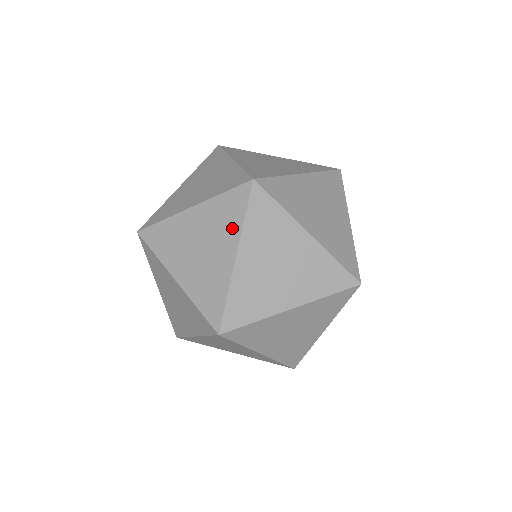
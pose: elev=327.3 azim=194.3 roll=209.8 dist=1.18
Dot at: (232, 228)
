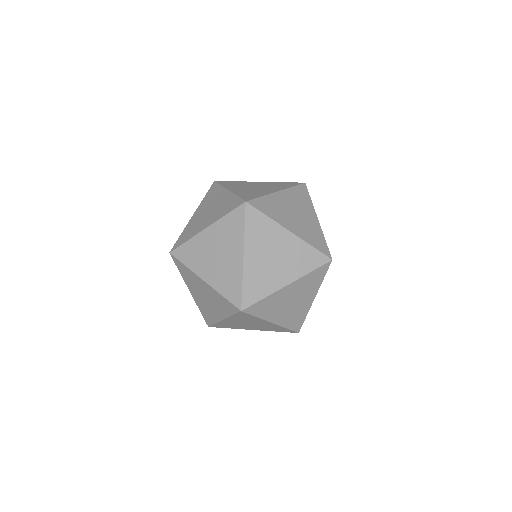
Dot at: (220, 214)
